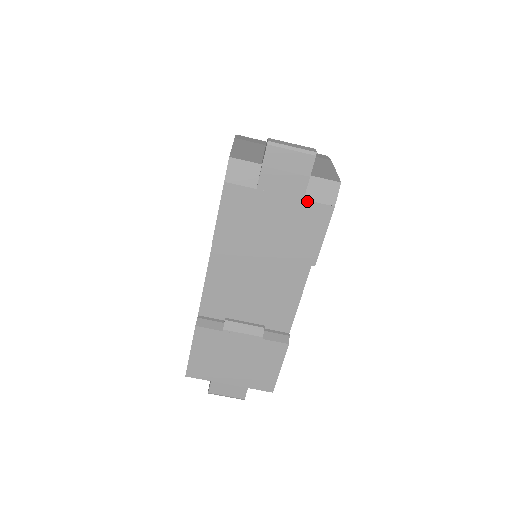
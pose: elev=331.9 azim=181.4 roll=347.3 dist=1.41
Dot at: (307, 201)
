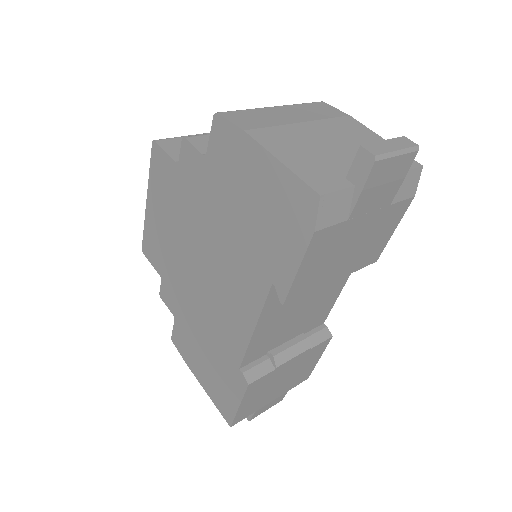
Dot at: (393, 205)
